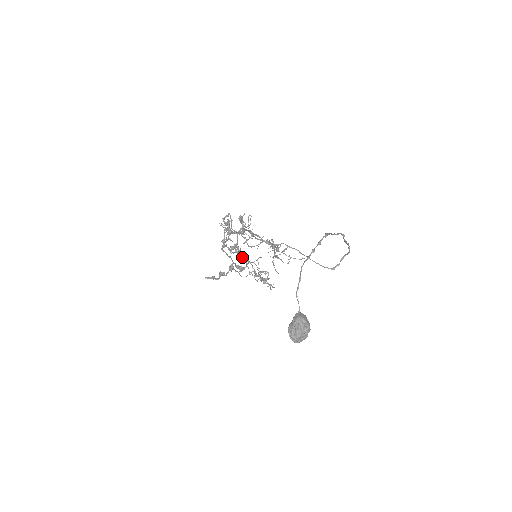
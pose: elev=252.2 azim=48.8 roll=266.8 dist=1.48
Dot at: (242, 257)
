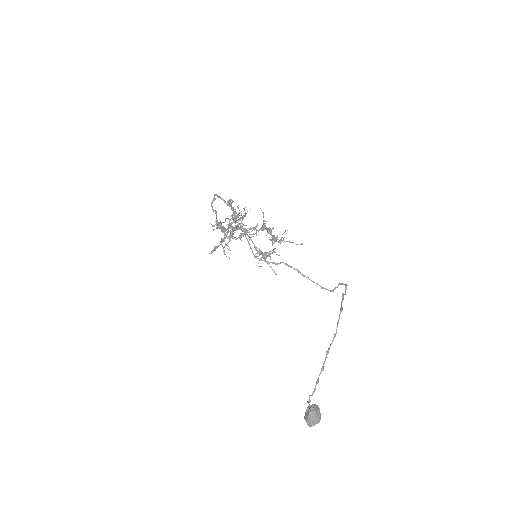
Dot at: (238, 225)
